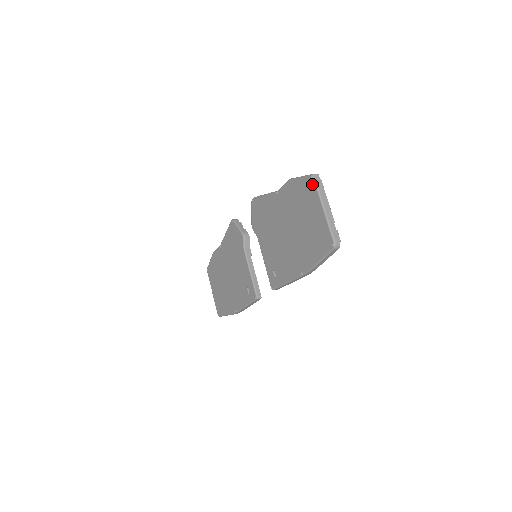
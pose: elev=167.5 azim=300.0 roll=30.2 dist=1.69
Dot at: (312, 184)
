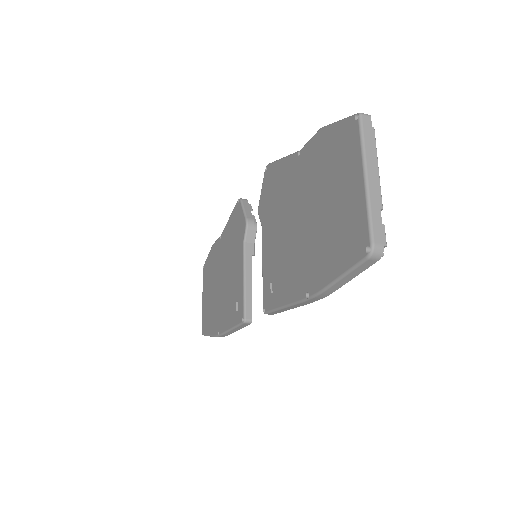
Dot at: (354, 131)
